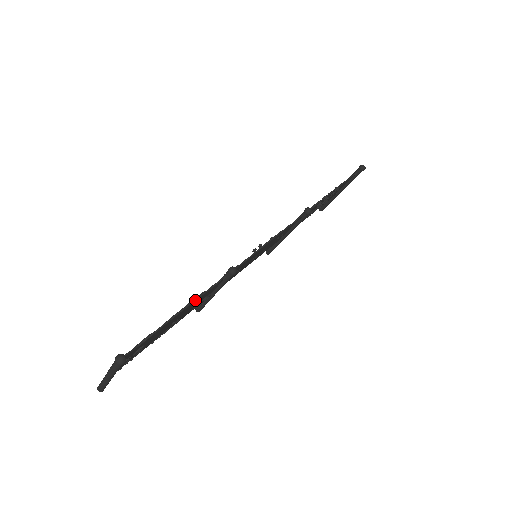
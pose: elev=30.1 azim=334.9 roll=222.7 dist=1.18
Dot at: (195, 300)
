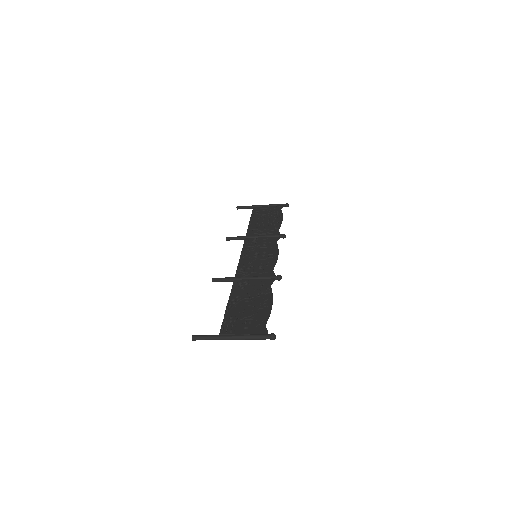
Dot at: occluded
